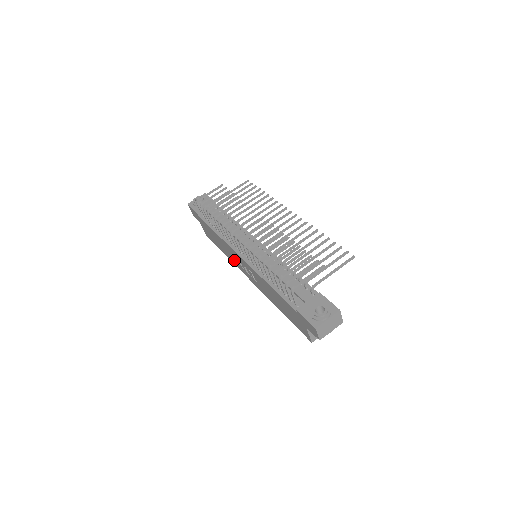
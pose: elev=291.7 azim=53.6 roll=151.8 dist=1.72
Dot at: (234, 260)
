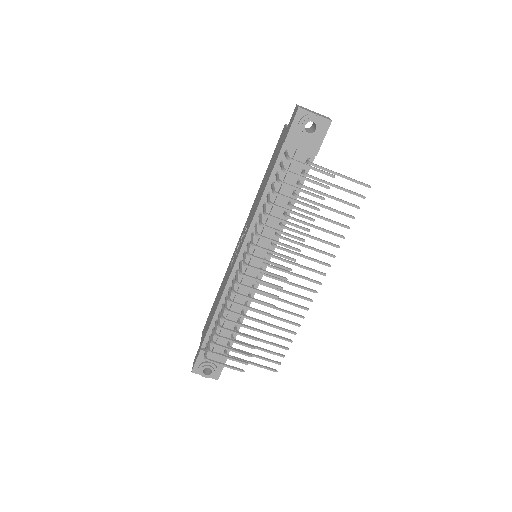
Dot at: occluded
